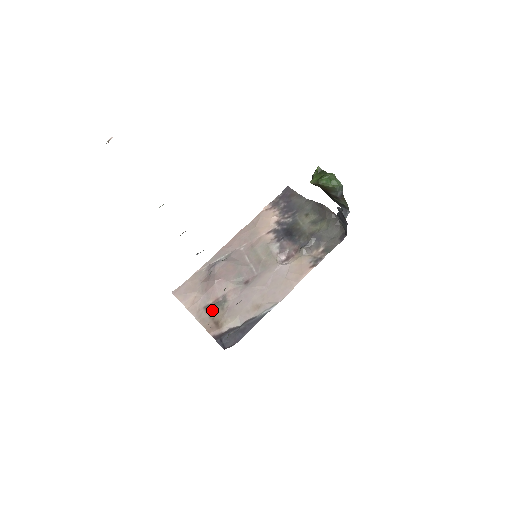
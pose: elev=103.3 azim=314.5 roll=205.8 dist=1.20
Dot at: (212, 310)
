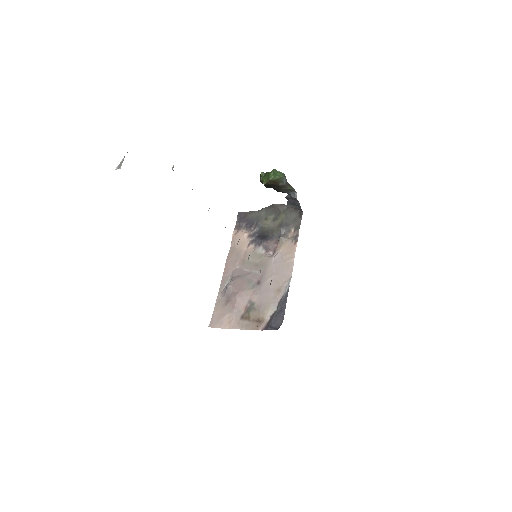
Dot at: (248, 316)
